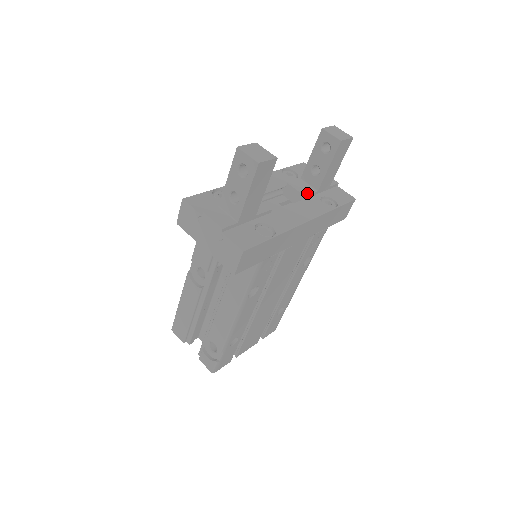
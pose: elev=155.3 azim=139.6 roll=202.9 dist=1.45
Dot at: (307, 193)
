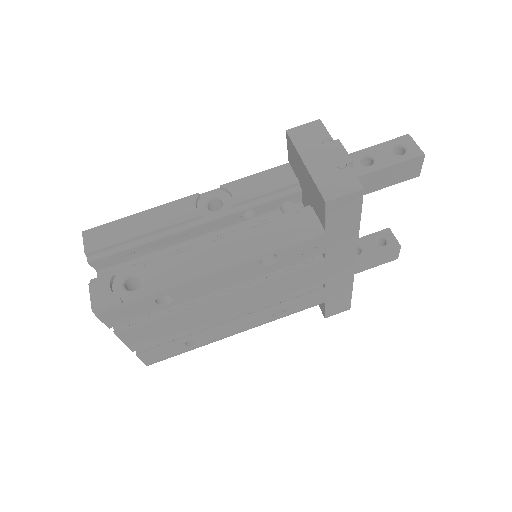
Dot at: occluded
